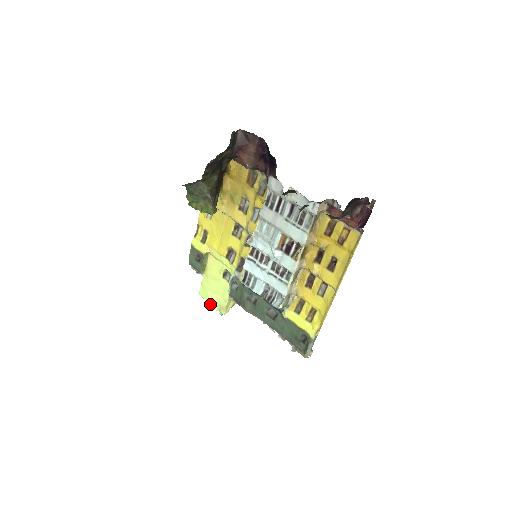
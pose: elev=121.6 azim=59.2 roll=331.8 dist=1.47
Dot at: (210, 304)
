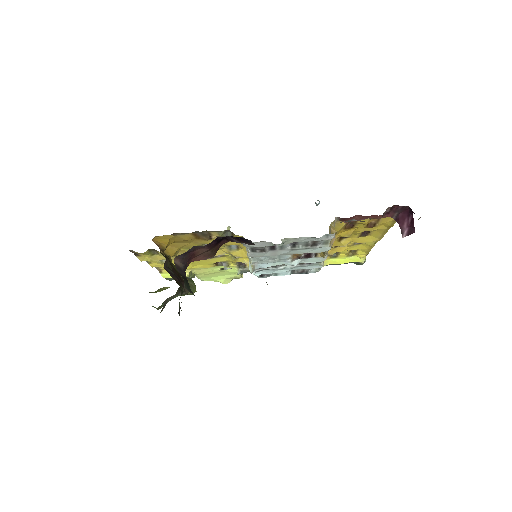
Dot at: (224, 283)
